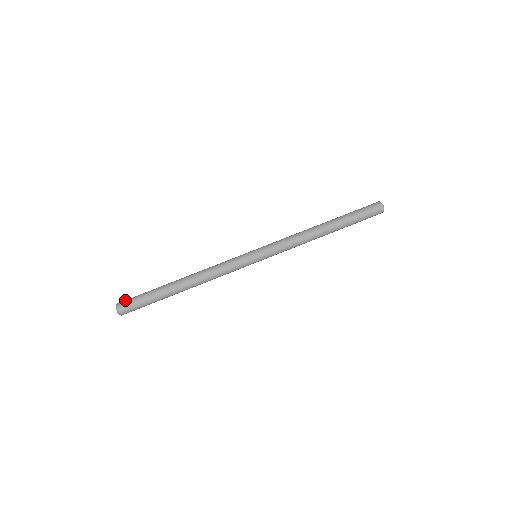
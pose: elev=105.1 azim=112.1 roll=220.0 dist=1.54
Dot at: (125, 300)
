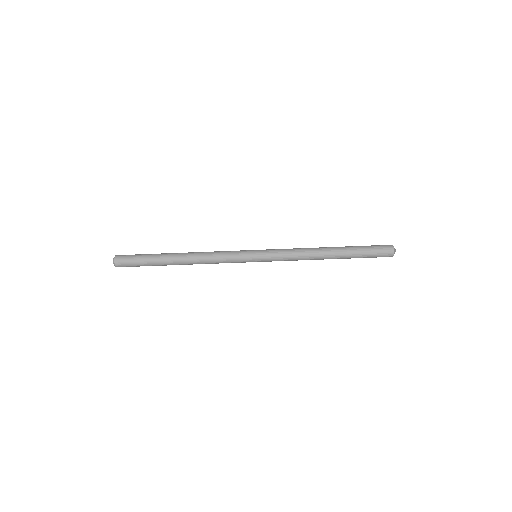
Dot at: (123, 255)
